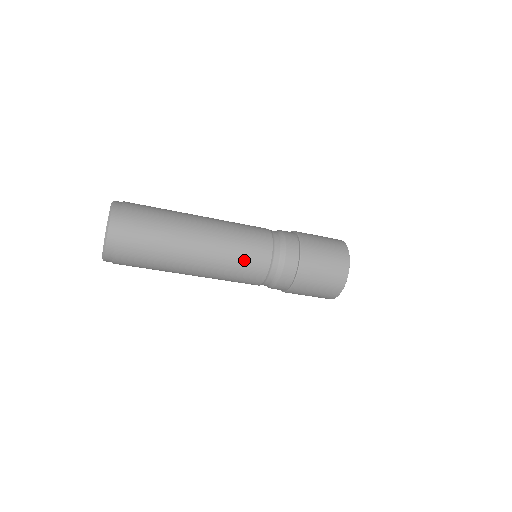
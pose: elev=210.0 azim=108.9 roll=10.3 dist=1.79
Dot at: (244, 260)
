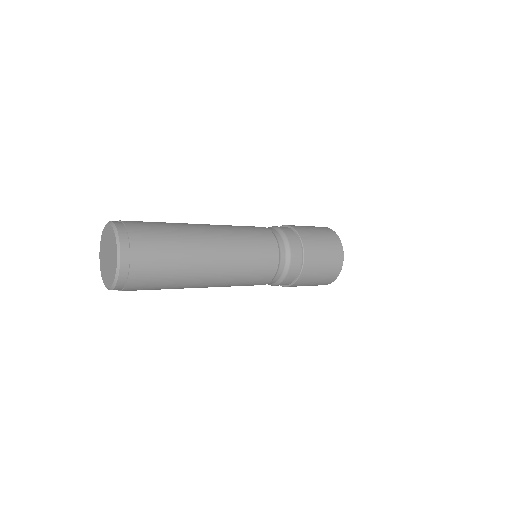
Dot at: (243, 285)
